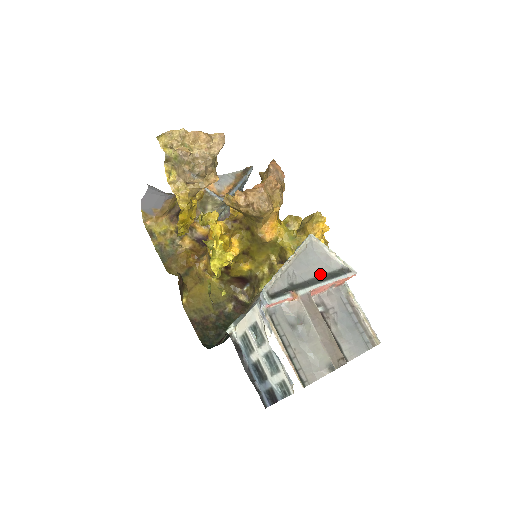
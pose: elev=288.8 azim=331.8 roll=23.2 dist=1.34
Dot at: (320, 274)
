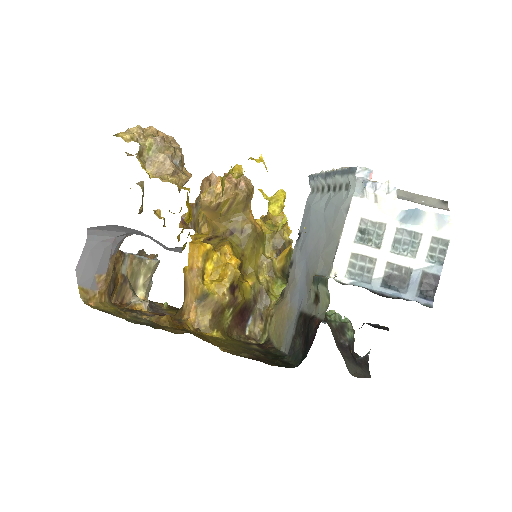
Dot at: occluded
